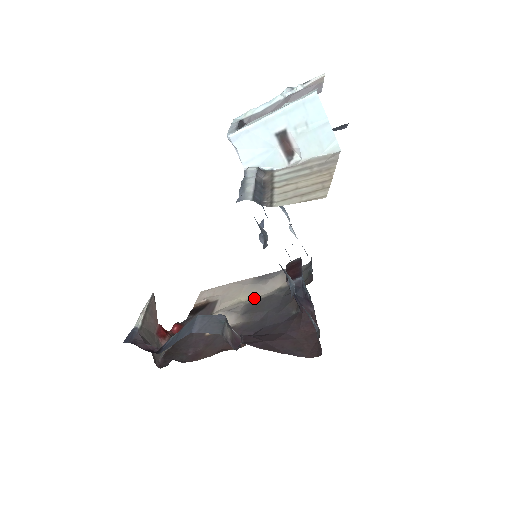
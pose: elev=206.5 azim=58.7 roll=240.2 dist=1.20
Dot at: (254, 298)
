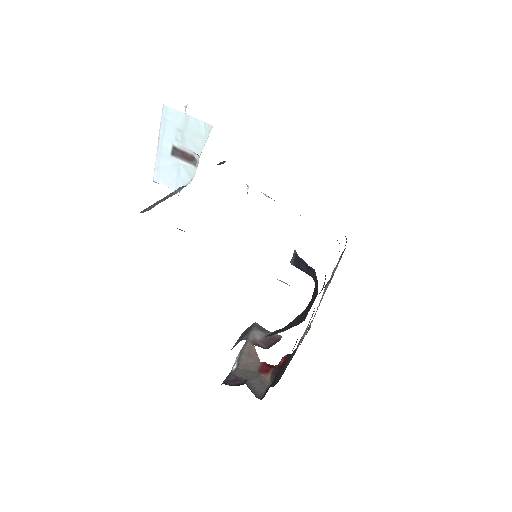
Dot at: occluded
